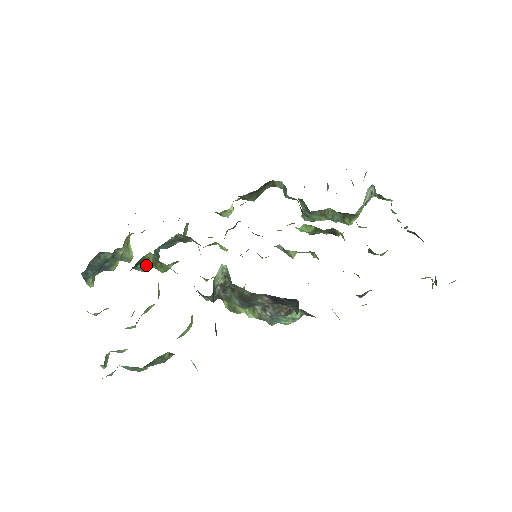
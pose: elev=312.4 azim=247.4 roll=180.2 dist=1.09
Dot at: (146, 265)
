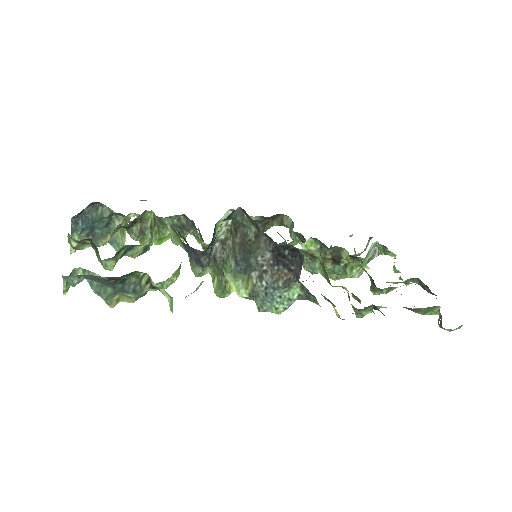
Dot at: (142, 229)
